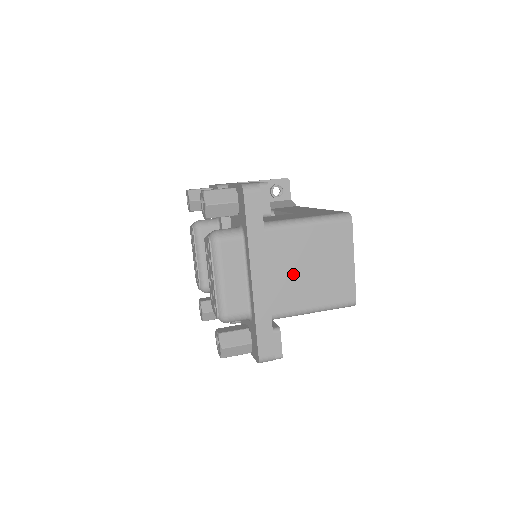
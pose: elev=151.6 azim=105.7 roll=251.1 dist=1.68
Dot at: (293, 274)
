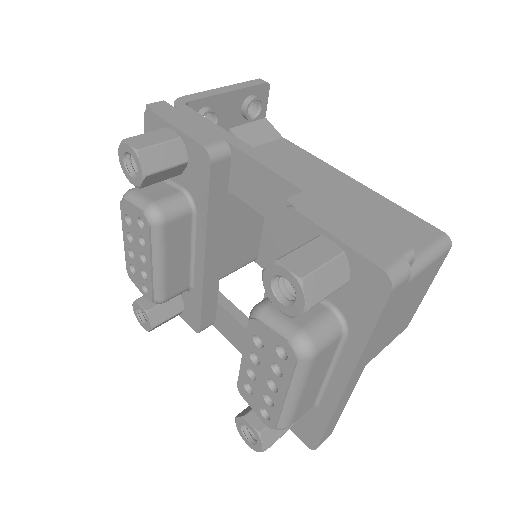
Dot at: occluded
